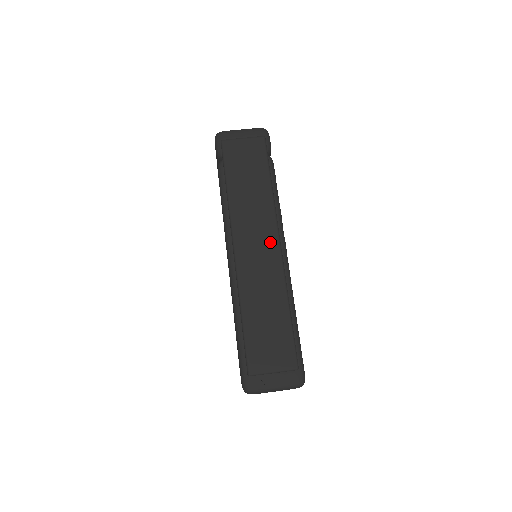
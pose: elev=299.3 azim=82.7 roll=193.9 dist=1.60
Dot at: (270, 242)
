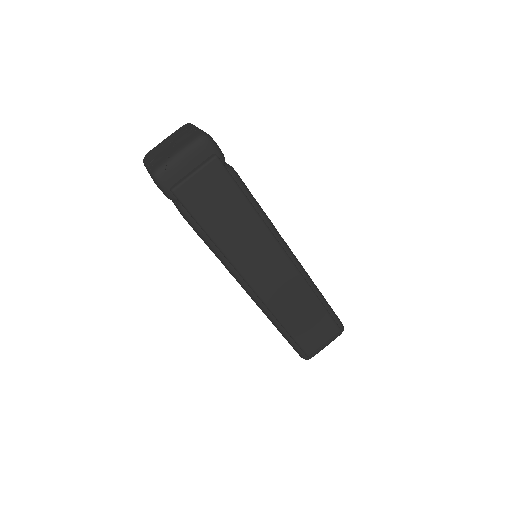
Dot at: (279, 261)
